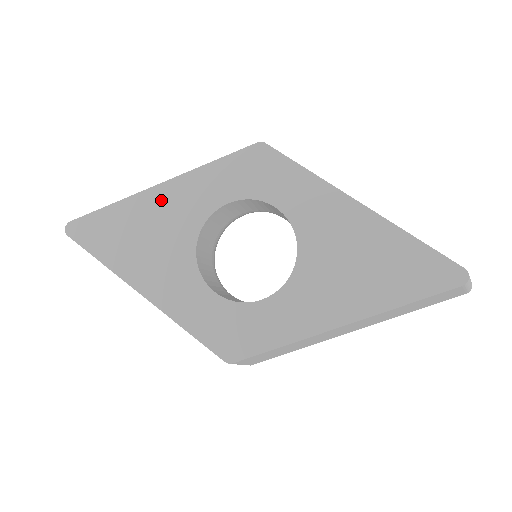
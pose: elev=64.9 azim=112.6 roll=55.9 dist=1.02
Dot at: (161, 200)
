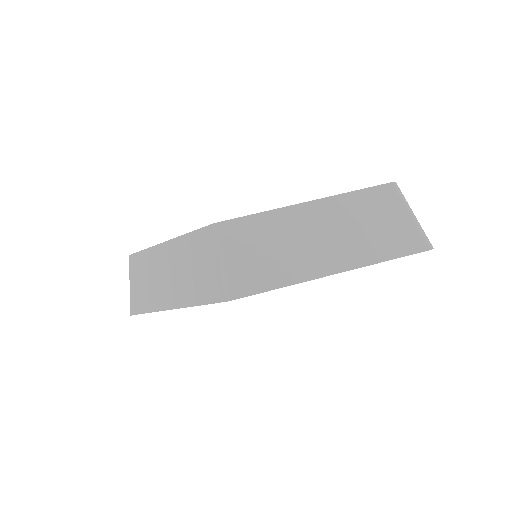
Dot at: occluded
